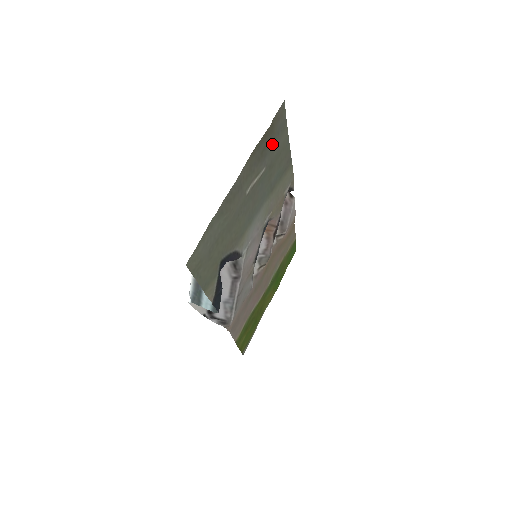
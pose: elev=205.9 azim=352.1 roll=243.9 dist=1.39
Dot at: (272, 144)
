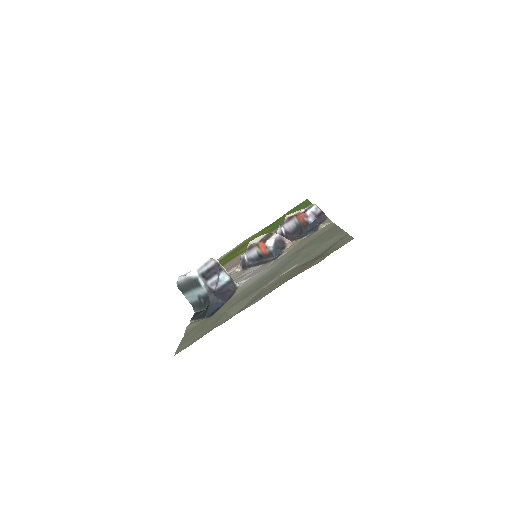
Dot at: (316, 257)
